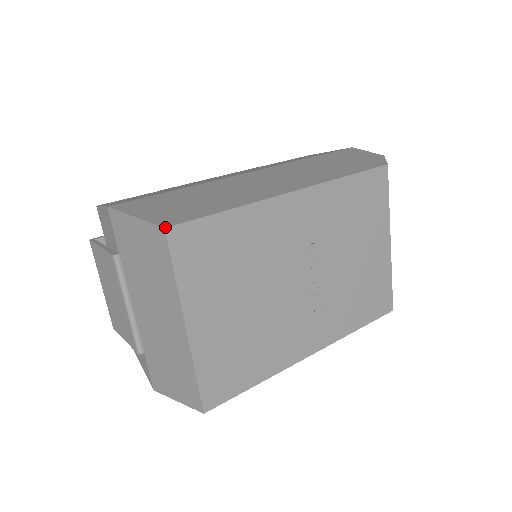
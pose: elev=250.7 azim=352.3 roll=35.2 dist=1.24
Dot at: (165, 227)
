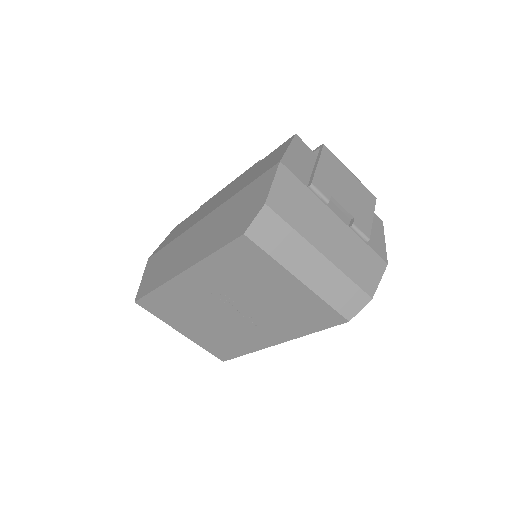
Dot at: (135, 301)
